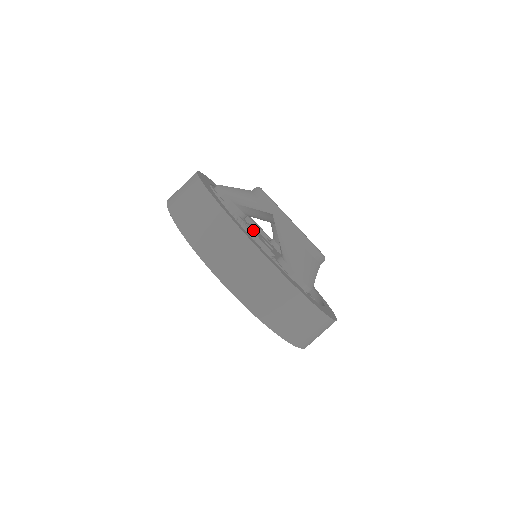
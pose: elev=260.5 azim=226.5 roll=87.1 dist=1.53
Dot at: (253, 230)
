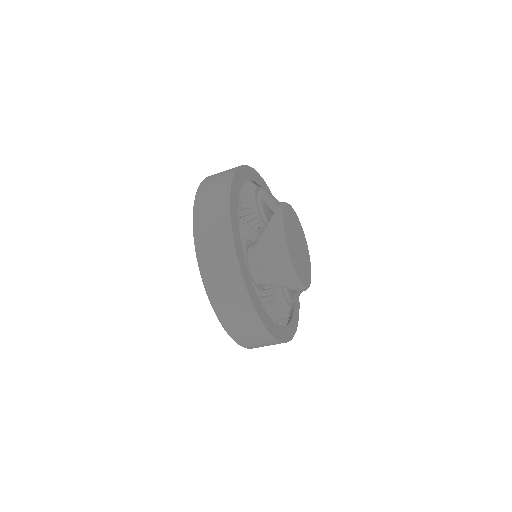
Dot at: occluded
